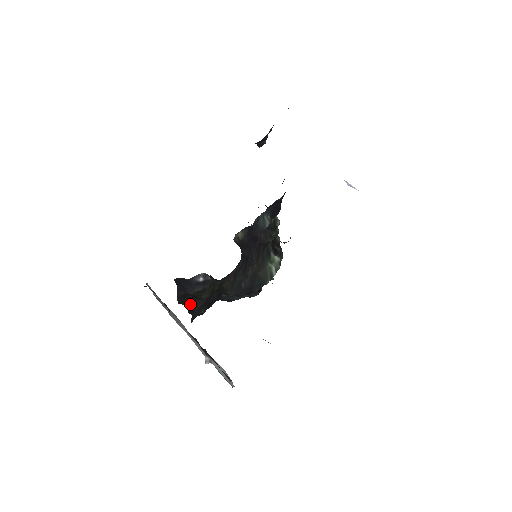
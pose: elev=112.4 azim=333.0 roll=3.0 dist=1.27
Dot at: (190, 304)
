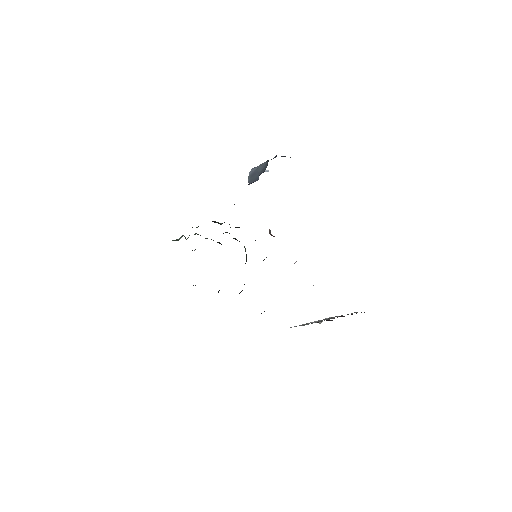
Dot at: occluded
